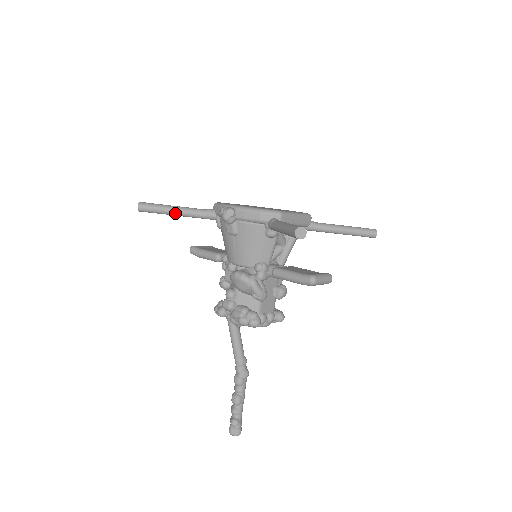
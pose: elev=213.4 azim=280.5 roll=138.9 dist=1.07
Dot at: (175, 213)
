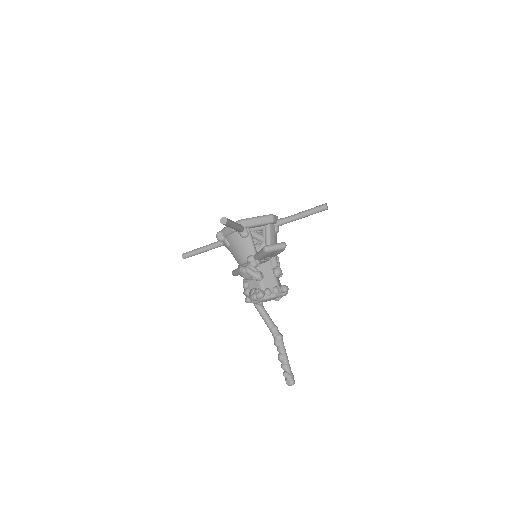
Dot at: (201, 251)
